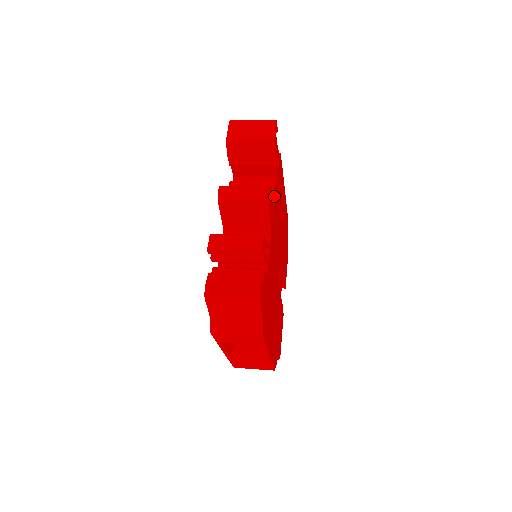
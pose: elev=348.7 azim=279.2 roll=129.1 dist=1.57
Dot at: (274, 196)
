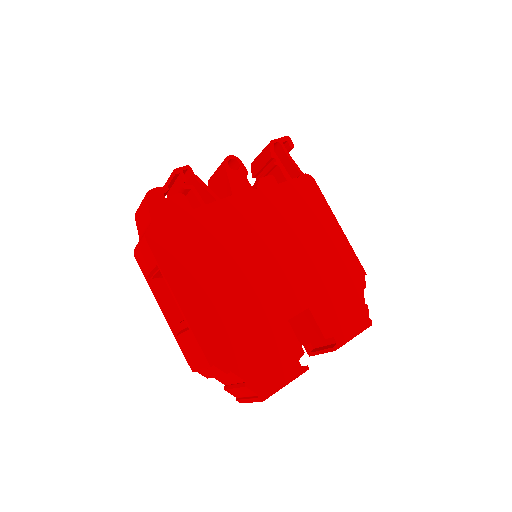
Dot at: (260, 181)
